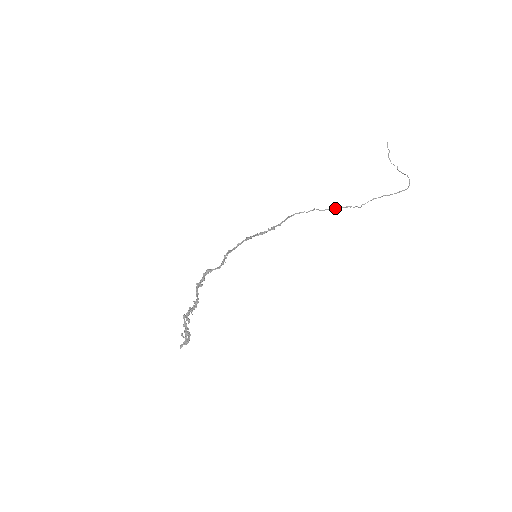
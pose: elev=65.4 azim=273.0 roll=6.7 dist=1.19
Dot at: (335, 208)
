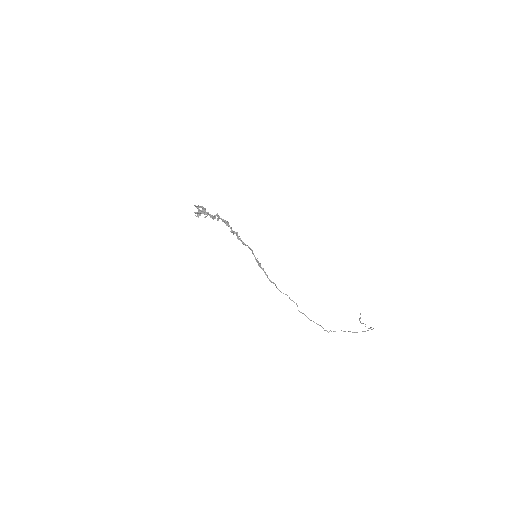
Dot at: occluded
